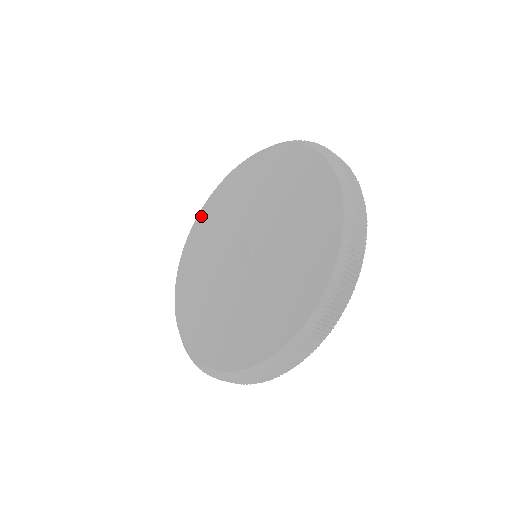
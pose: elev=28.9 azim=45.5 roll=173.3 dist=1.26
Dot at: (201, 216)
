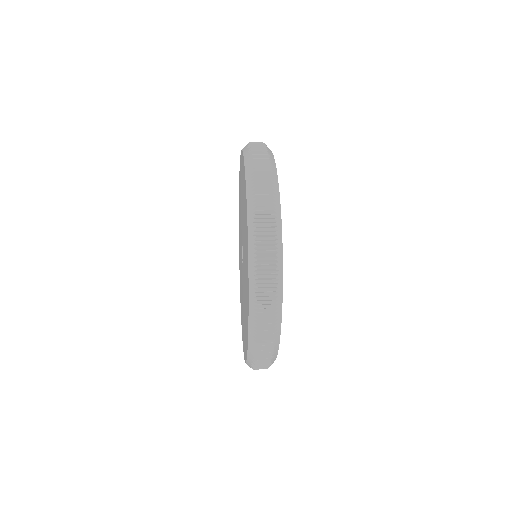
Dot at: occluded
